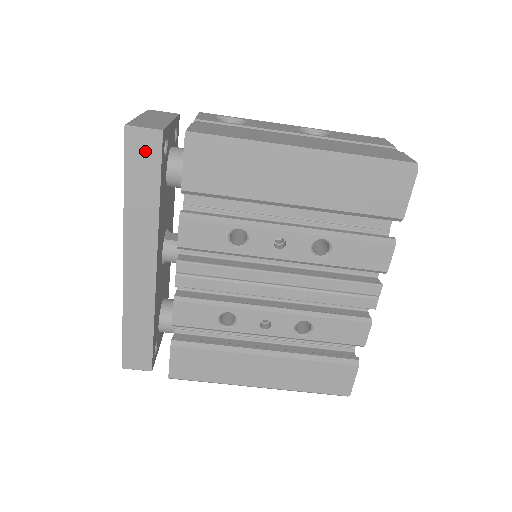
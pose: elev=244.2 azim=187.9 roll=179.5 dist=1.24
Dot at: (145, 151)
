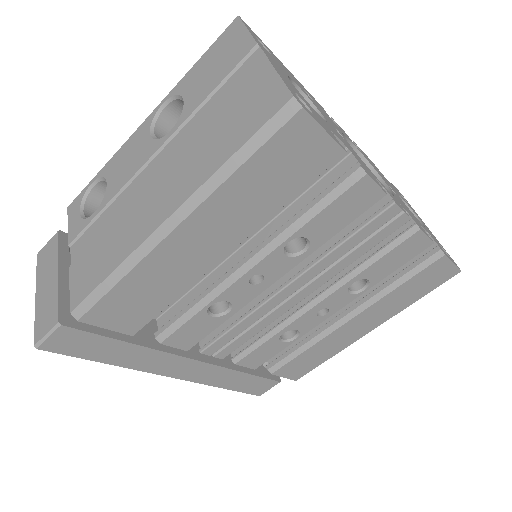
Dot at: (72, 341)
